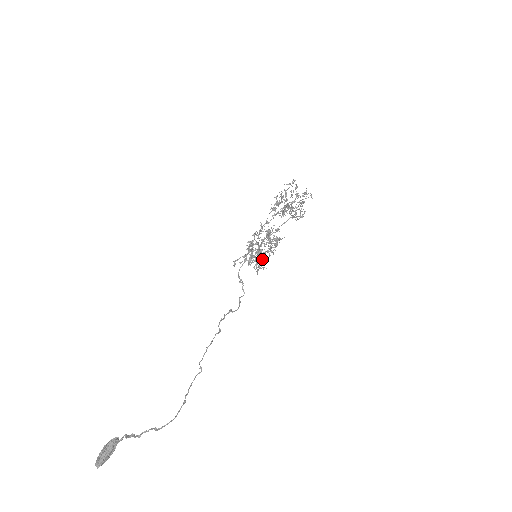
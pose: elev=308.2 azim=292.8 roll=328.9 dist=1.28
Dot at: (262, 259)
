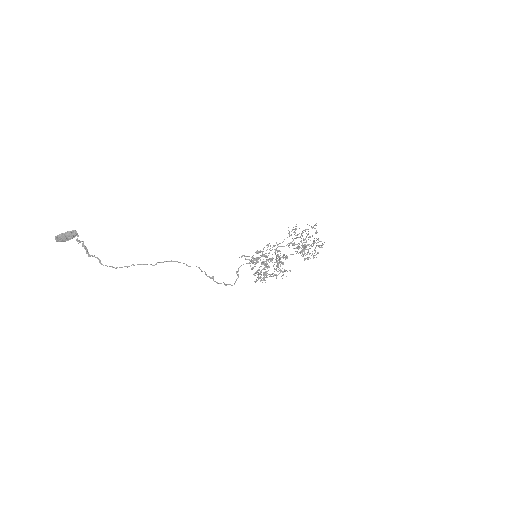
Dot at: (264, 272)
